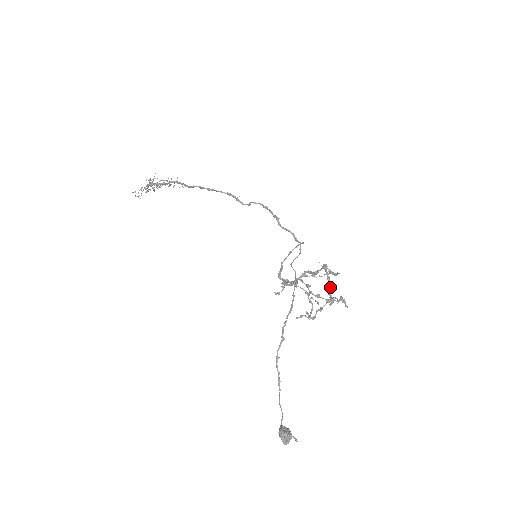
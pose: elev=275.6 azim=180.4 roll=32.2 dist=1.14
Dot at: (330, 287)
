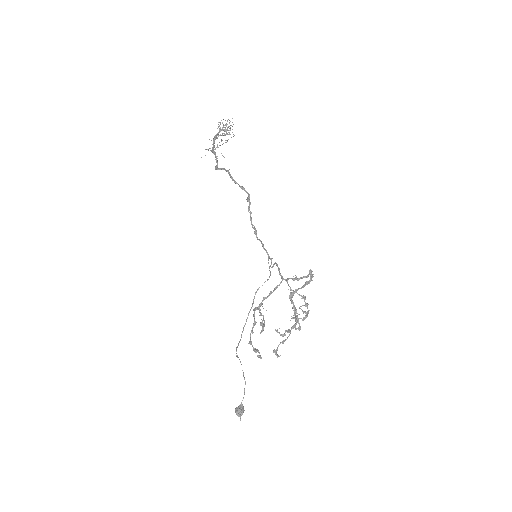
Dot at: (296, 315)
